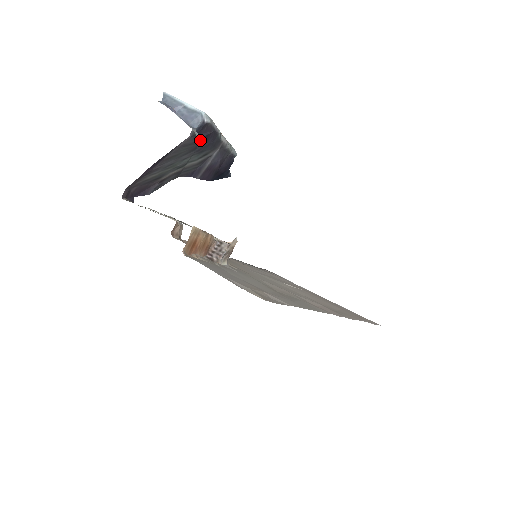
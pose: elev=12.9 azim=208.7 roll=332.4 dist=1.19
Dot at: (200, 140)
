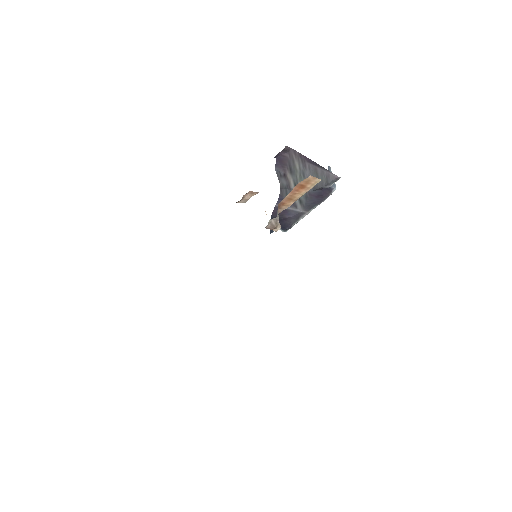
Dot at: (320, 191)
